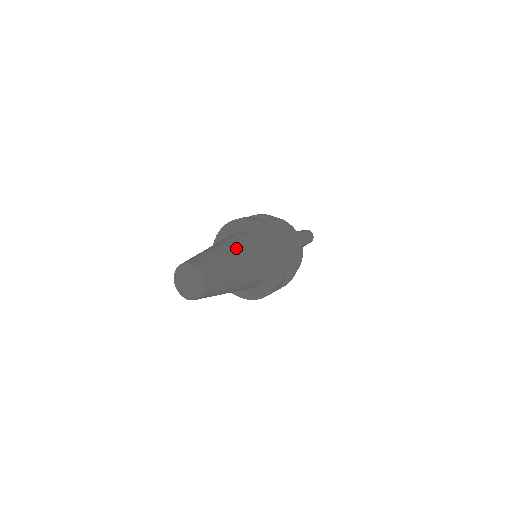
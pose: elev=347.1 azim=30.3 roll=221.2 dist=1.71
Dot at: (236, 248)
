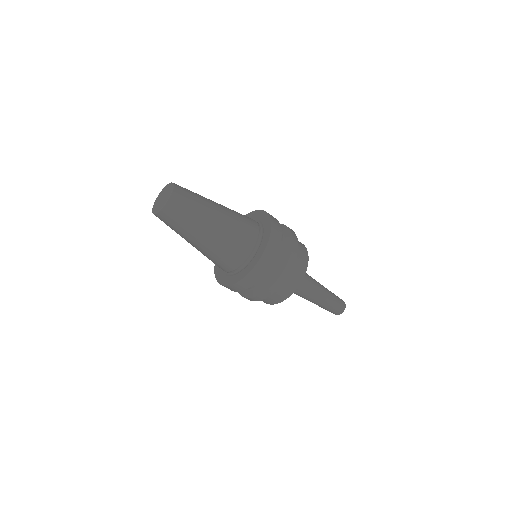
Dot at: (224, 206)
